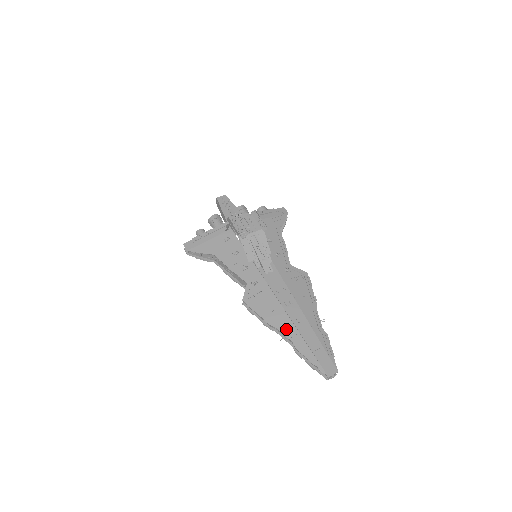
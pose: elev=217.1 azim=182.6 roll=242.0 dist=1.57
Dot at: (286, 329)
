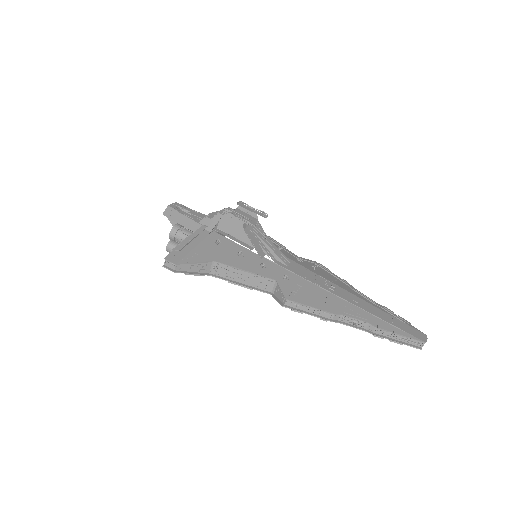
Dot at: (352, 313)
